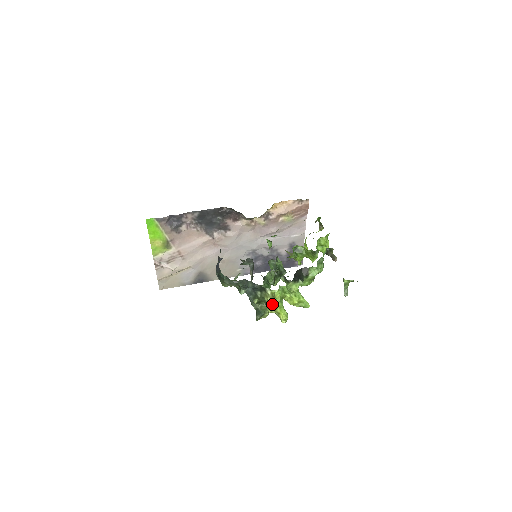
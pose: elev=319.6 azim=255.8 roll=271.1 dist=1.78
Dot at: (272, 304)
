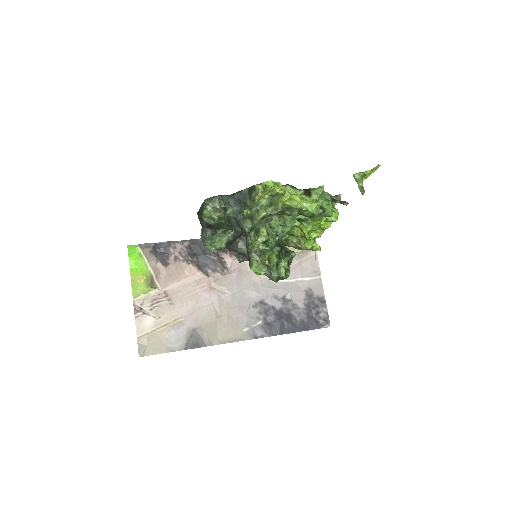
Dot at: (264, 193)
